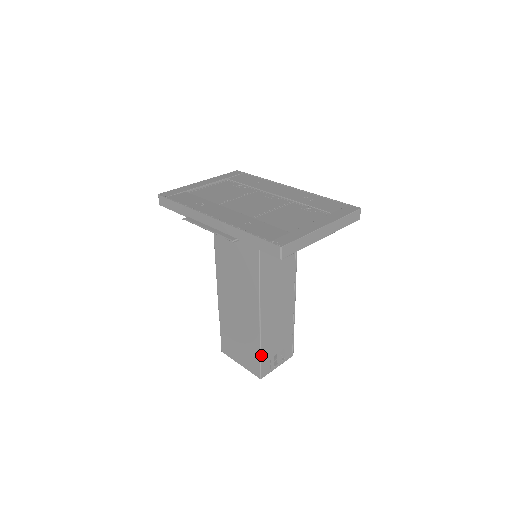
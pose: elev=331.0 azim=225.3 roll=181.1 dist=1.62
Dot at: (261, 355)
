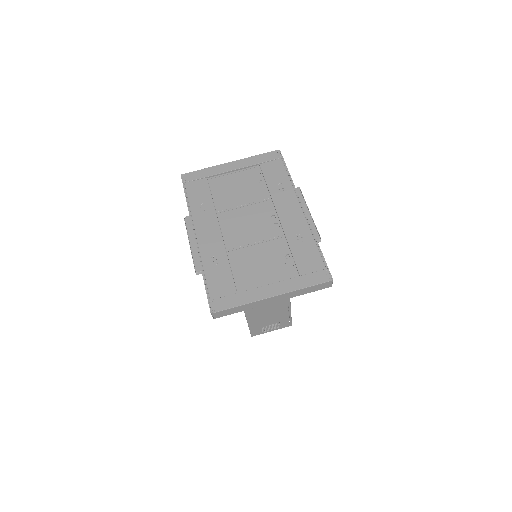
Dot at: (249, 326)
